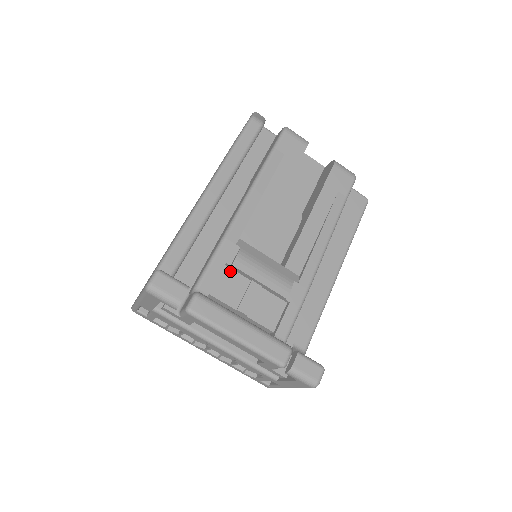
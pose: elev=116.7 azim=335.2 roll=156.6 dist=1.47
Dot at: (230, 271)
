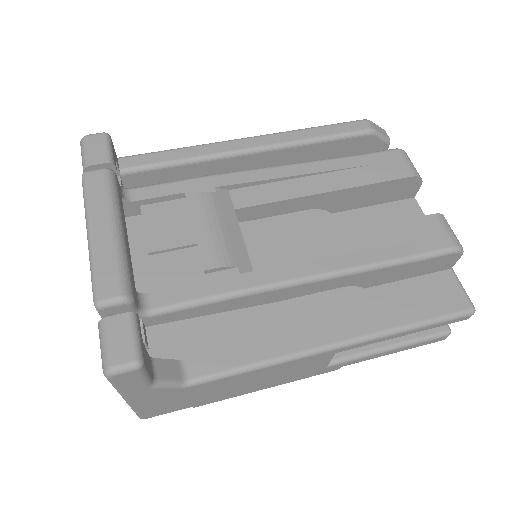
Dot at: (184, 207)
